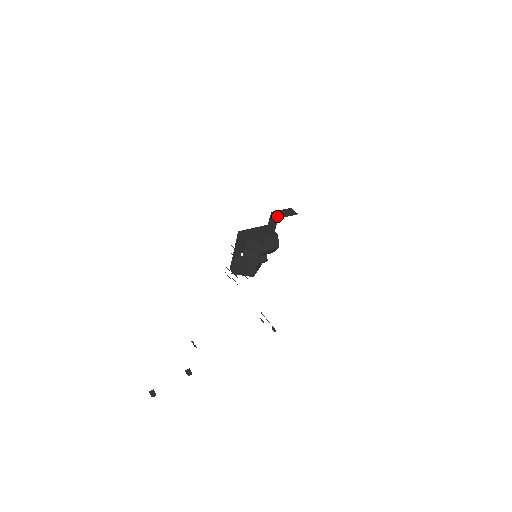
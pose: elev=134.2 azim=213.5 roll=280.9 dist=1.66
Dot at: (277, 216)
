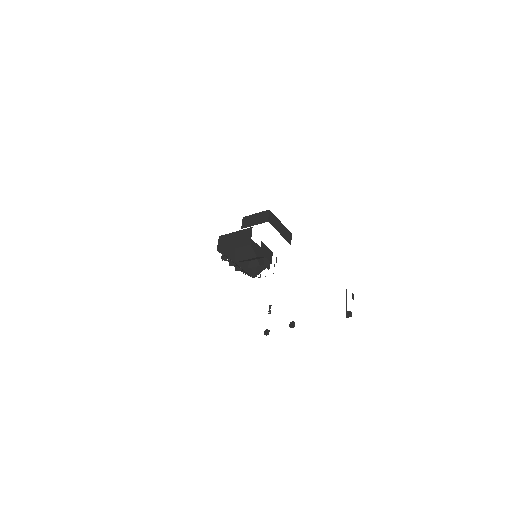
Dot at: (243, 225)
